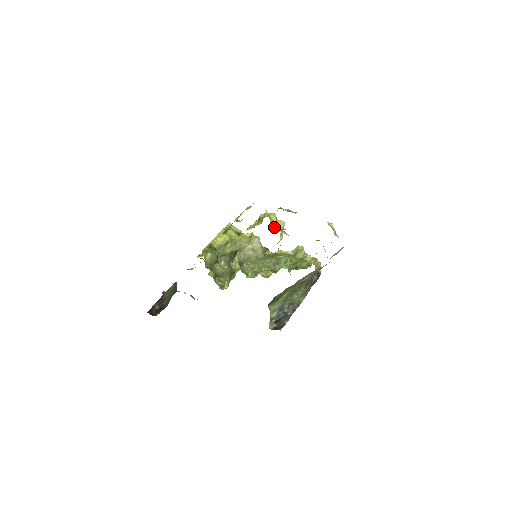
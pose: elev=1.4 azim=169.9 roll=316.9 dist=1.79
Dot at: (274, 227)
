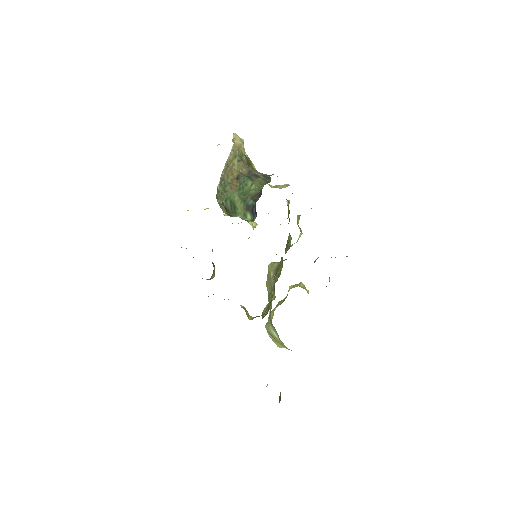
Dot at: occluded
